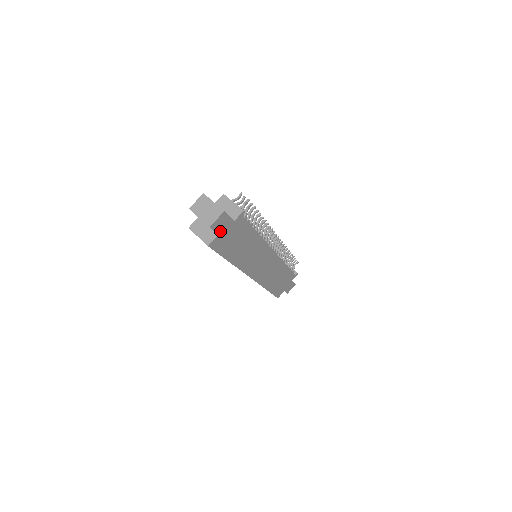
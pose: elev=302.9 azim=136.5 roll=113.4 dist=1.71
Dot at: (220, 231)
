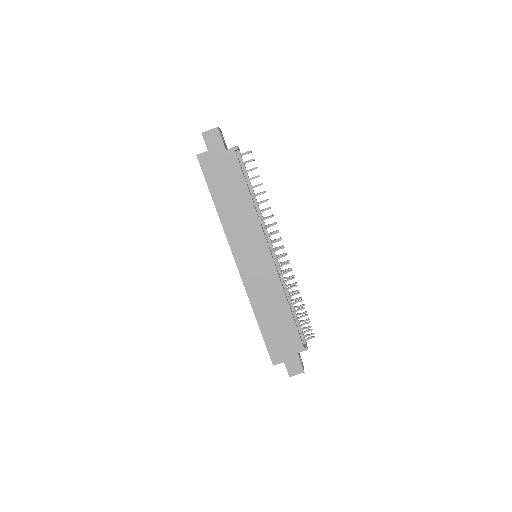
Dot at: (211, 149)
